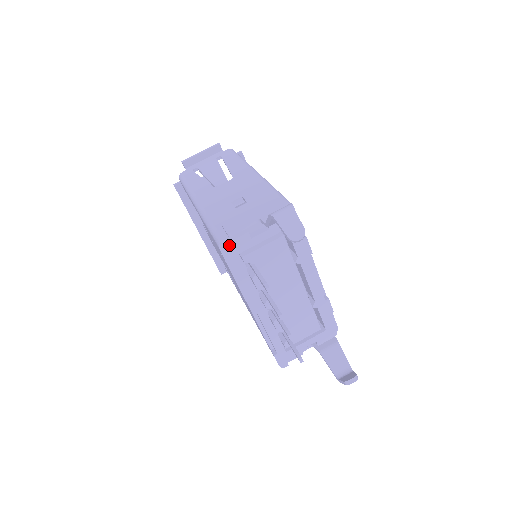
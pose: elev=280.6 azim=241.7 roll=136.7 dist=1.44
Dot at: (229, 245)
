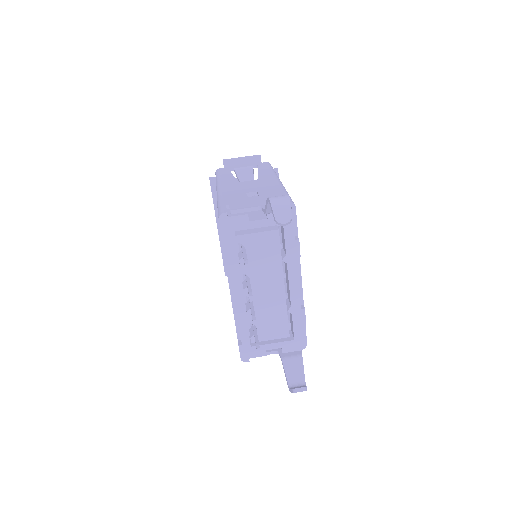
Dot at: (228, 220)
